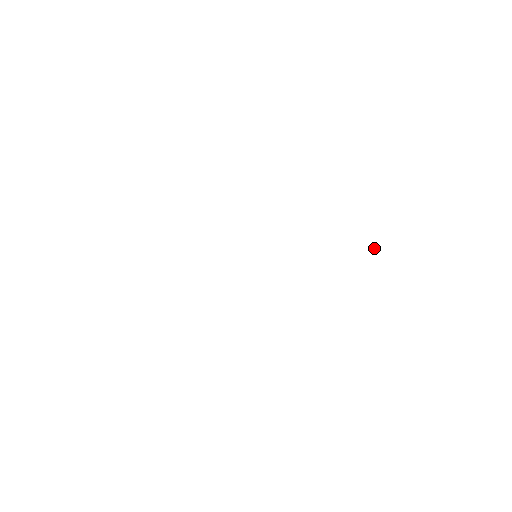
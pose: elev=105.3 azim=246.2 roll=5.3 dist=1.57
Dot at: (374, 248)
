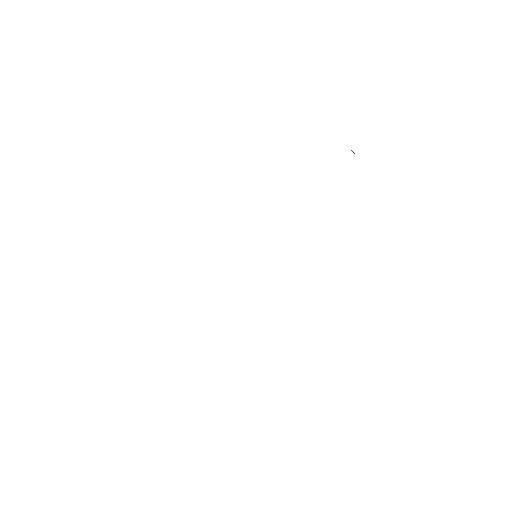
Dot at: occluded
